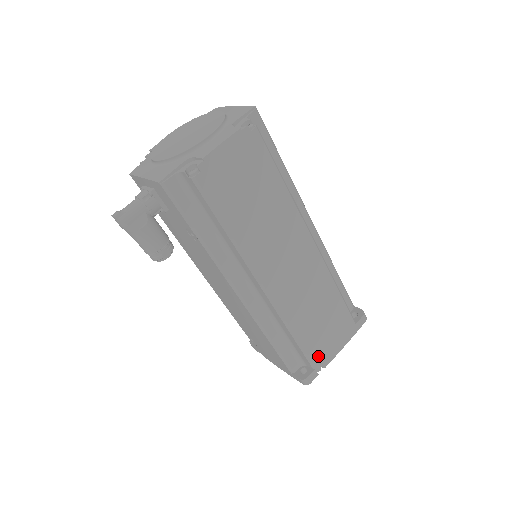
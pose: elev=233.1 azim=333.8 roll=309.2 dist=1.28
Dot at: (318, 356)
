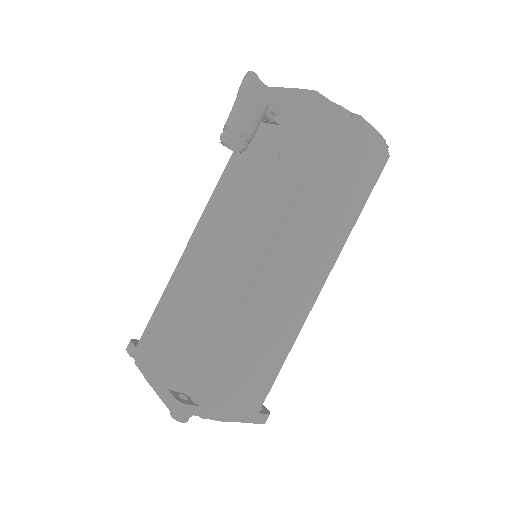
Dot at: (214, 395)
